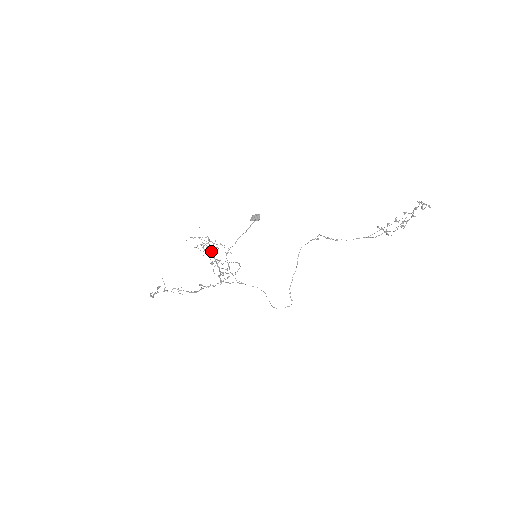
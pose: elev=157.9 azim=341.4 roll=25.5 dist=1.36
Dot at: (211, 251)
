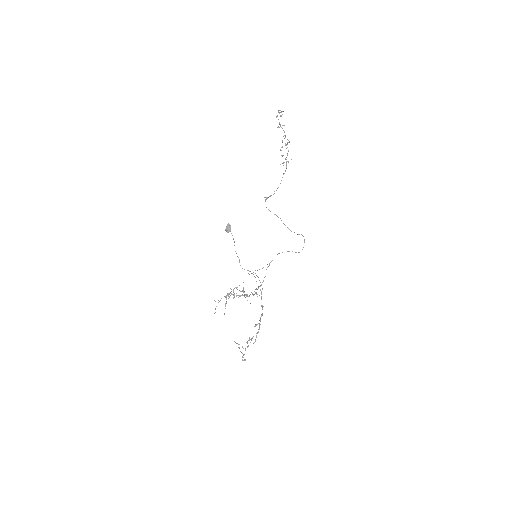
Dot at: (234, 296)
